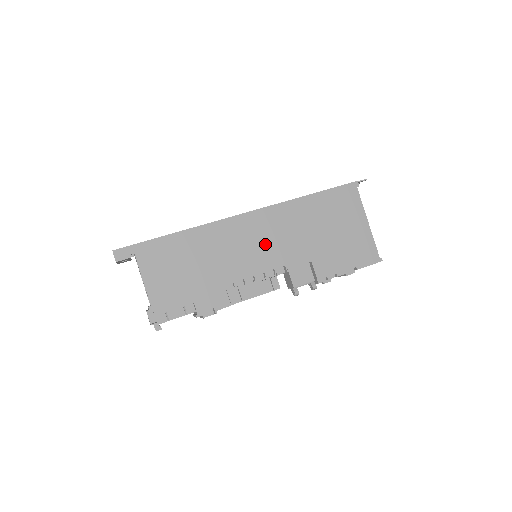
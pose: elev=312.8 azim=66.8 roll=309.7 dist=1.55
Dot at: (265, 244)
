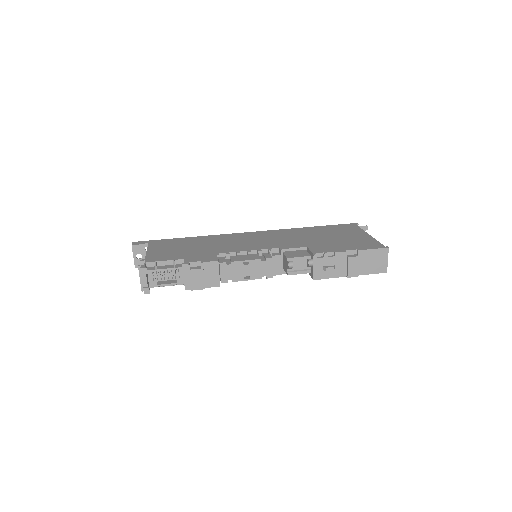
Dot at: (262, 241)
